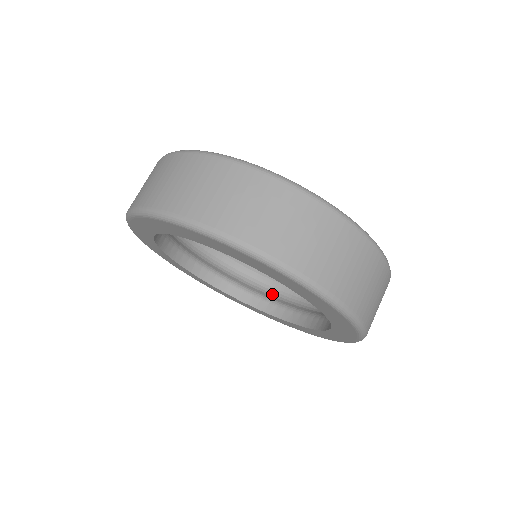
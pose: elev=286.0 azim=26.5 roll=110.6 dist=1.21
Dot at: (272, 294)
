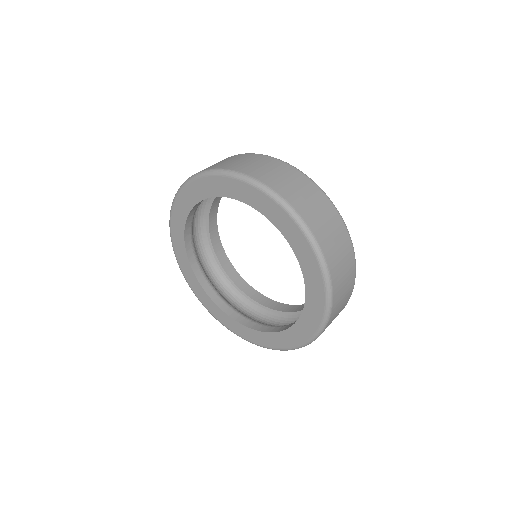
Dot at: occluded
